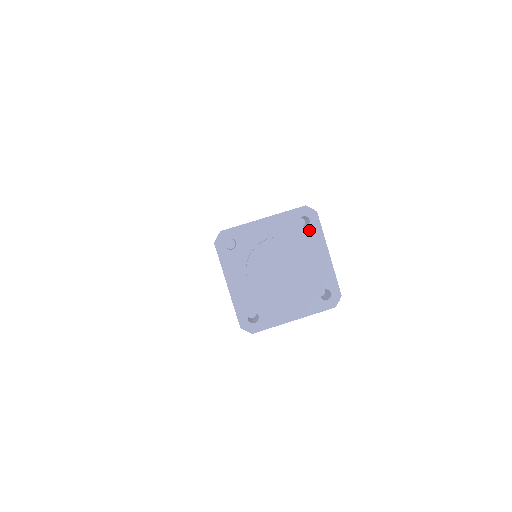
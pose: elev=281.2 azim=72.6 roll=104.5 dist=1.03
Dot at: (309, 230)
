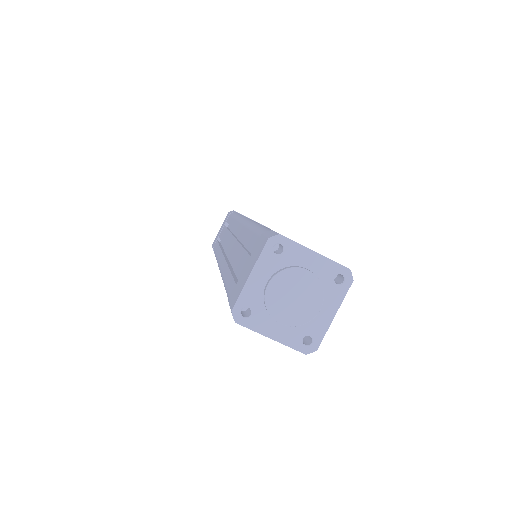
Dot at: (337, 288)
